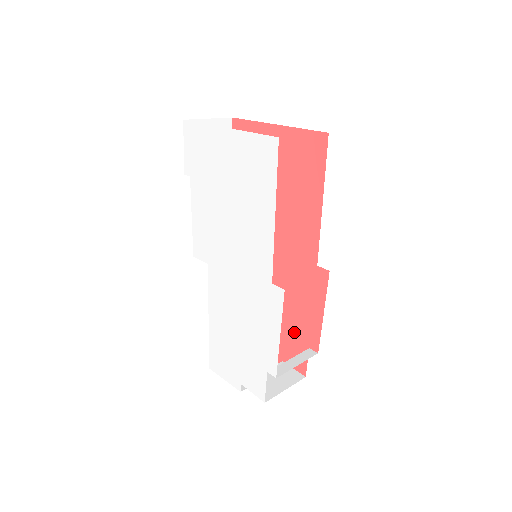
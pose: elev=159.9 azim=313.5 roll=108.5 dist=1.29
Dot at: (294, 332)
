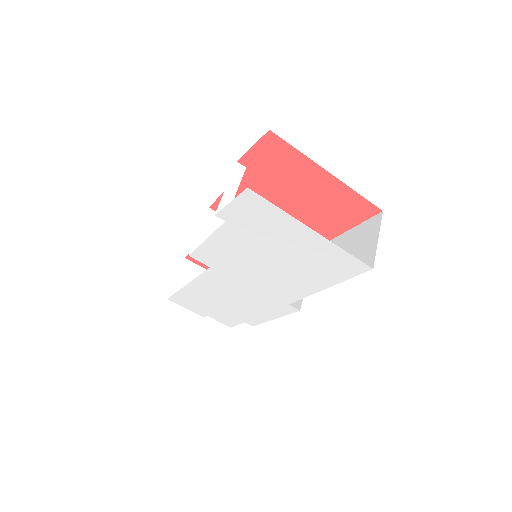
Dot at: occluded
